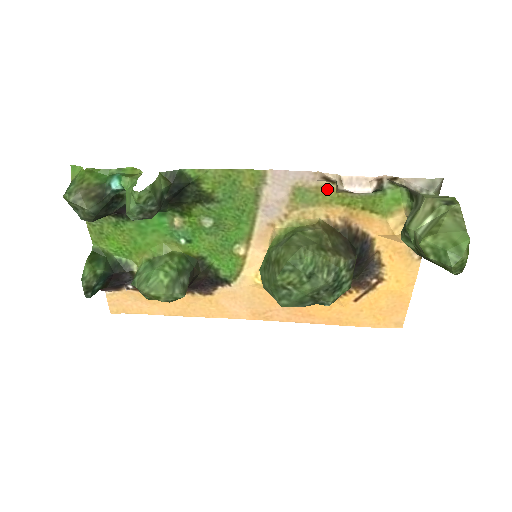
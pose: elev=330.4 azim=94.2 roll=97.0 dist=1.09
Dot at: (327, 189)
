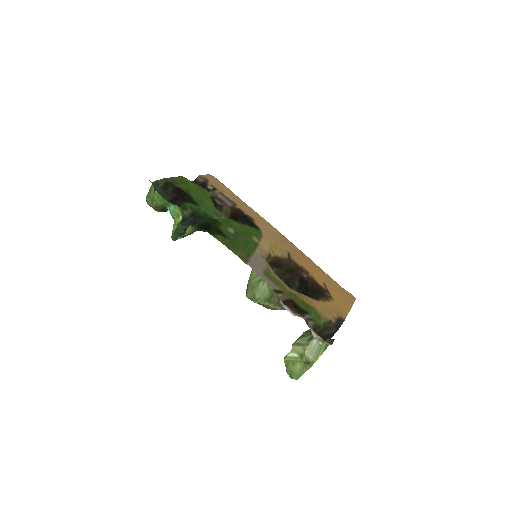
Dot at: (281, 288)
